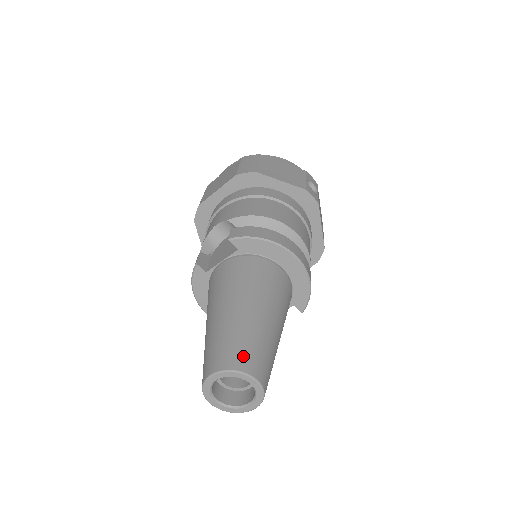
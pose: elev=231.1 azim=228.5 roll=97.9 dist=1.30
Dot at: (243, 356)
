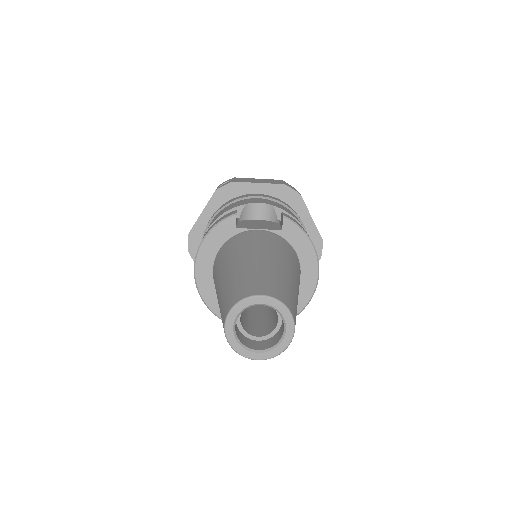
Dot at: (291, 302)
